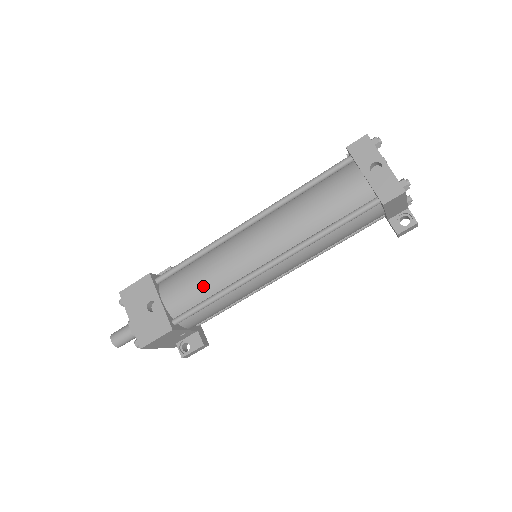
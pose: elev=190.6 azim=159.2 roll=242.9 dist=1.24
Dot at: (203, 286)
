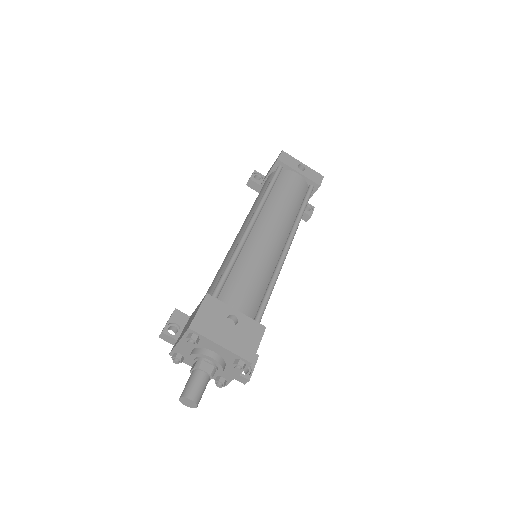
Dot at: (259, 281)
